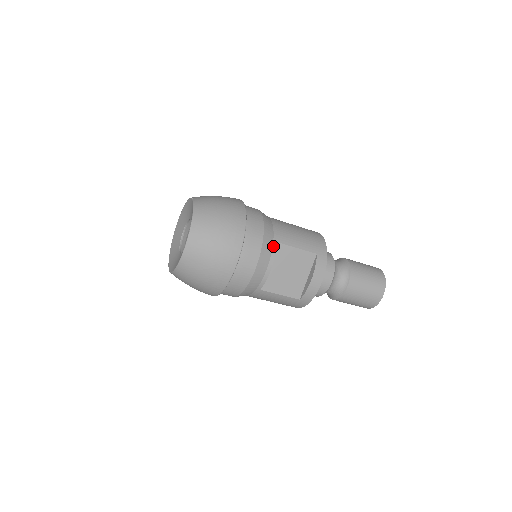
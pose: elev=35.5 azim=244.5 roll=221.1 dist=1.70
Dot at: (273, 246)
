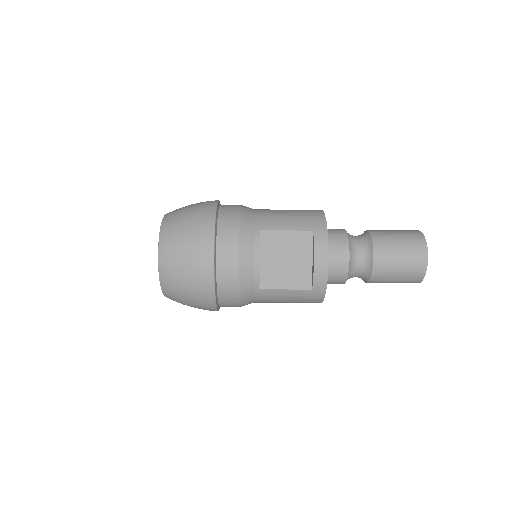
Dot at: (255, 236)
